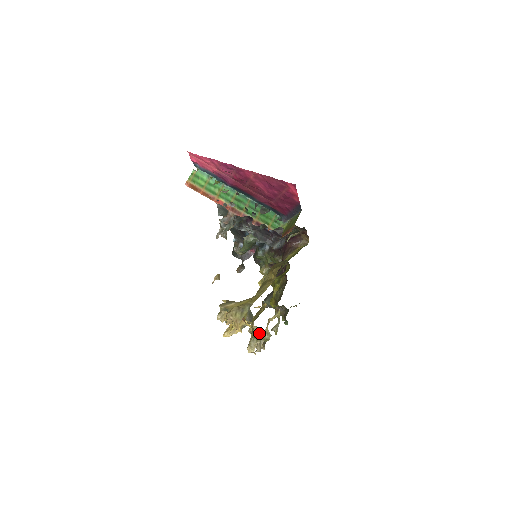
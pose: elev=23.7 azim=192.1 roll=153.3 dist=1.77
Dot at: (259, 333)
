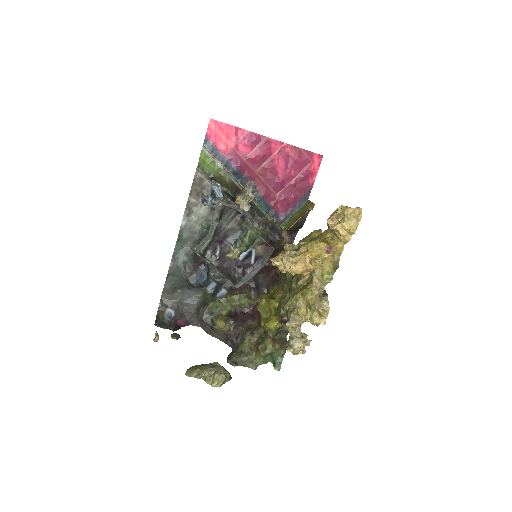
Dot at: (324, 291)
